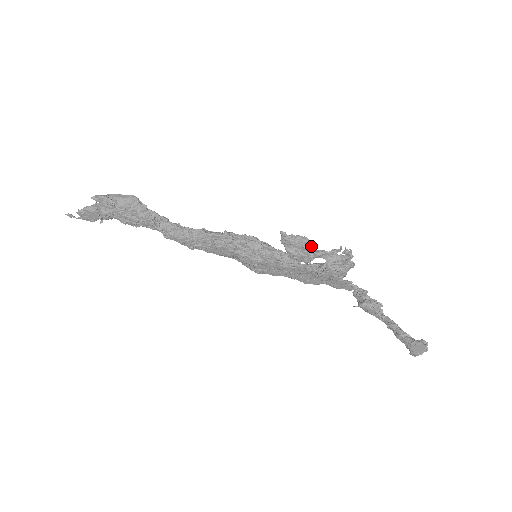
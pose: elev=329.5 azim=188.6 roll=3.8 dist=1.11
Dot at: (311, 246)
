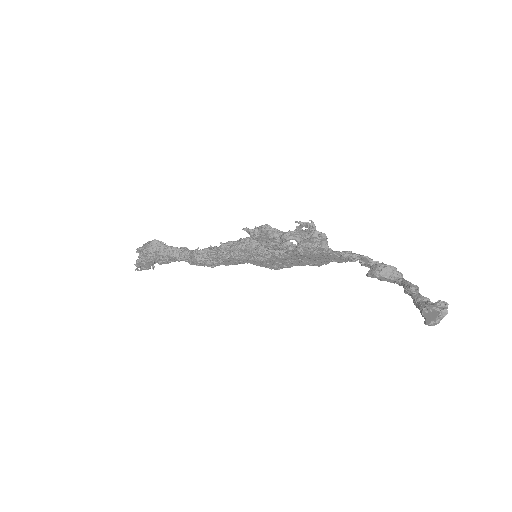
Dot at: (274, 232)
